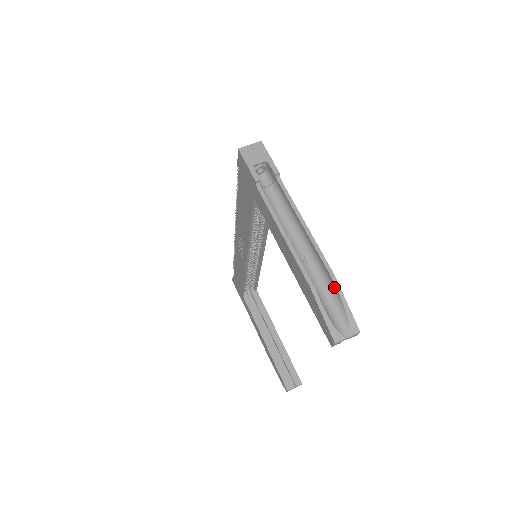
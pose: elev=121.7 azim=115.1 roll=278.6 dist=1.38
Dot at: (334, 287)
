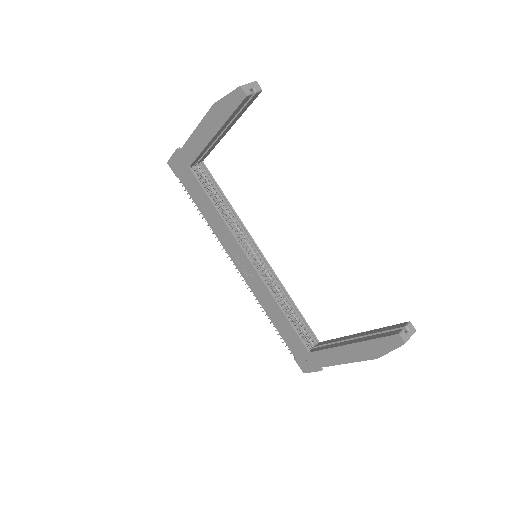
Dot at: occluded
